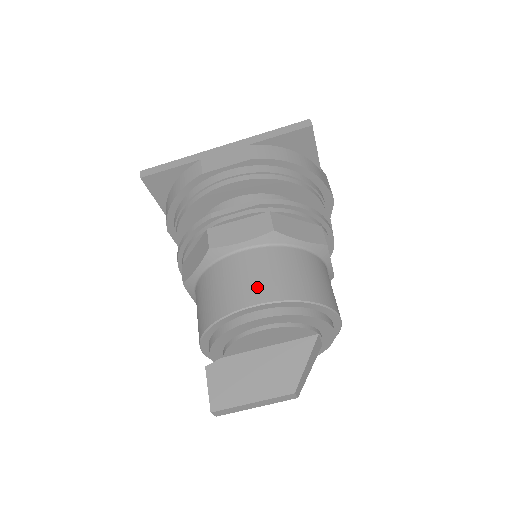
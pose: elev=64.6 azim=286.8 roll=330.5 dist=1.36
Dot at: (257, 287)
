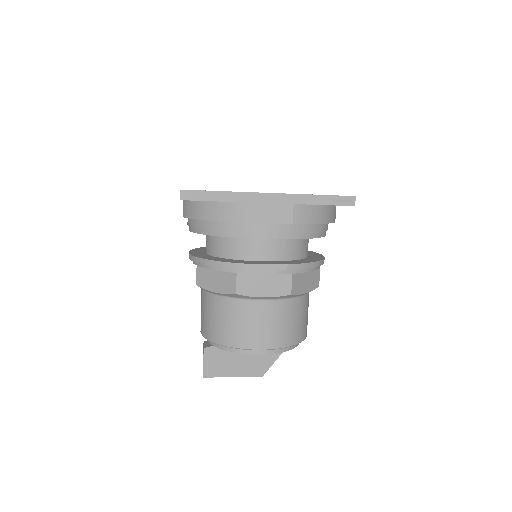
Dot at: (267, 336)
